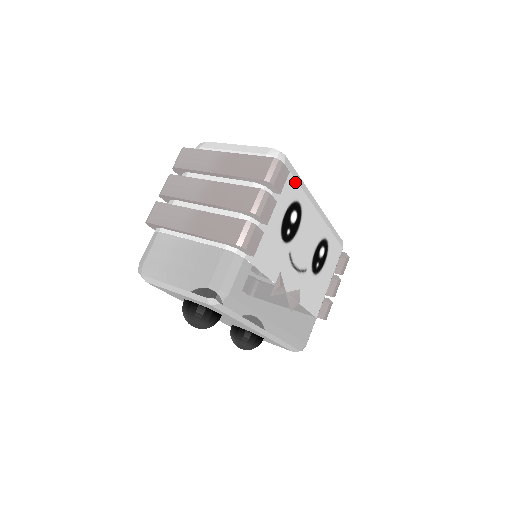
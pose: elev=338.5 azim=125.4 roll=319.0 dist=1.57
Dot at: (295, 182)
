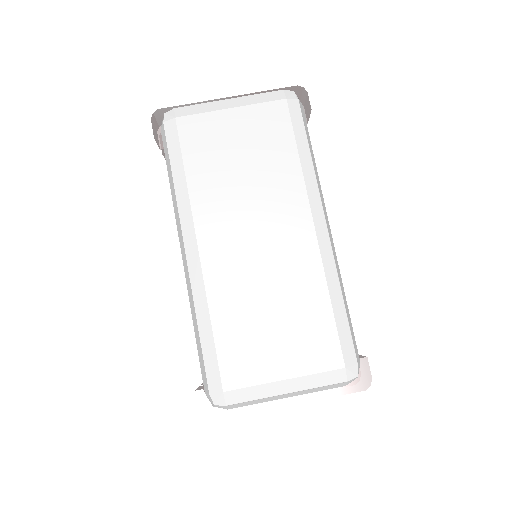
Dot at: (350, 321)
